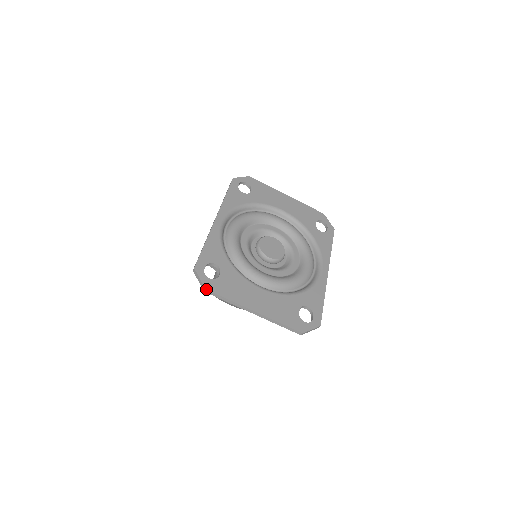
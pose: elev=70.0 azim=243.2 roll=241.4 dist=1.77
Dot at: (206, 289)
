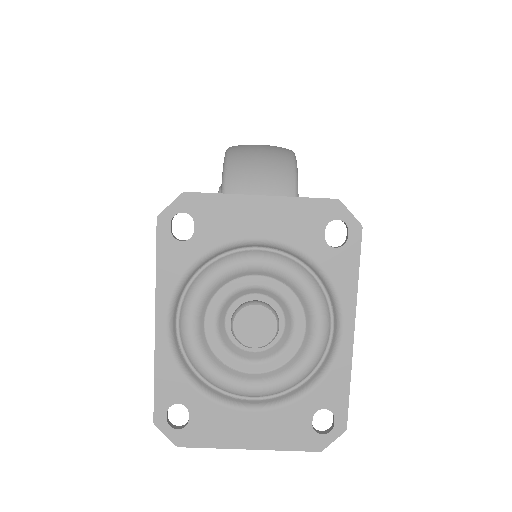
Dot at: occluded
